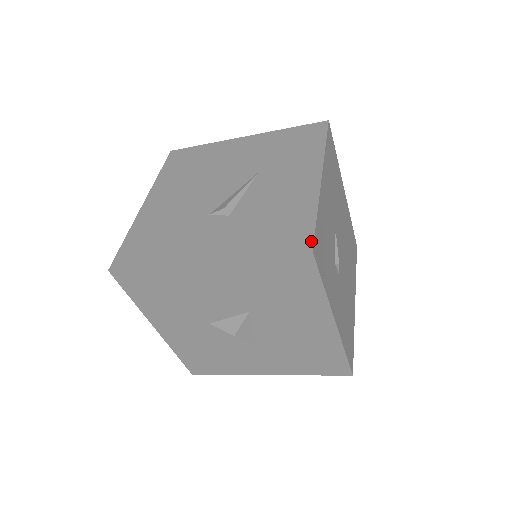
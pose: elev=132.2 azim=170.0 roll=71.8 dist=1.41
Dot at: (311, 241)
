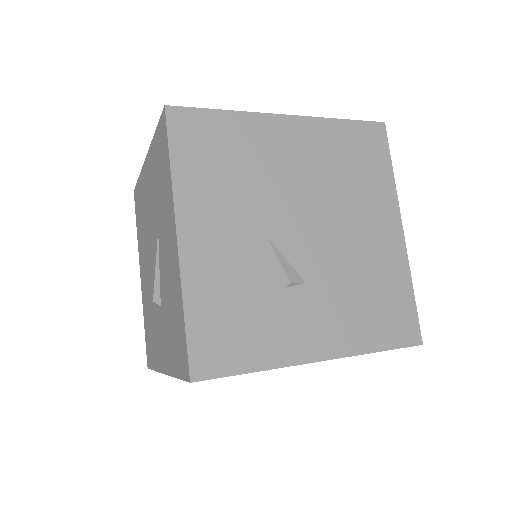
Dot at: (187, 365)
